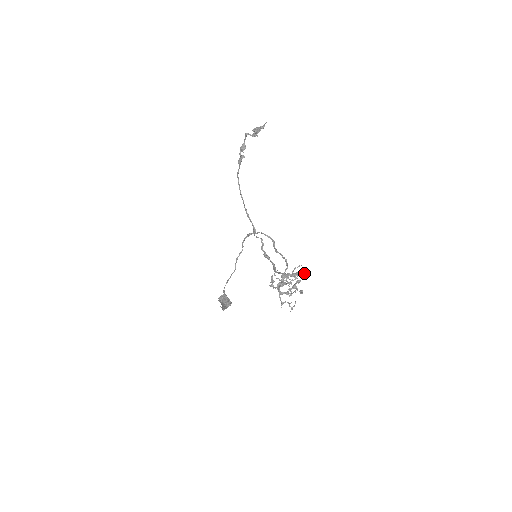
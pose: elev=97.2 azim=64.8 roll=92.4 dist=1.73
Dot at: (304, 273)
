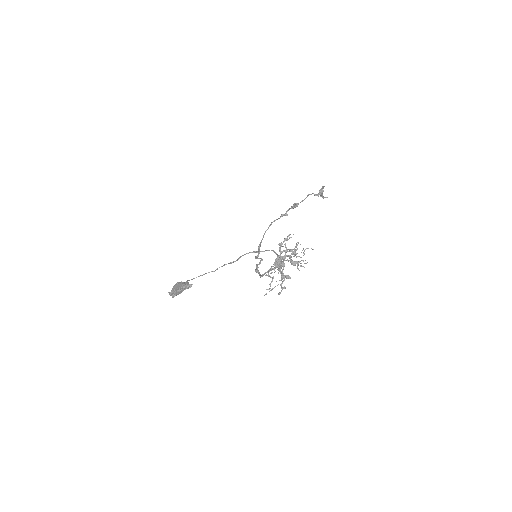
Dot at: occluded
